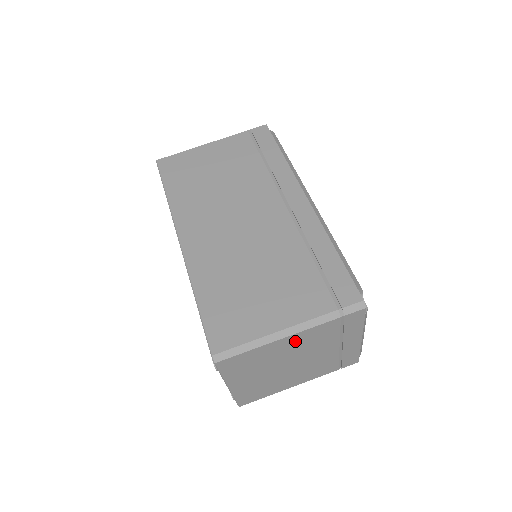
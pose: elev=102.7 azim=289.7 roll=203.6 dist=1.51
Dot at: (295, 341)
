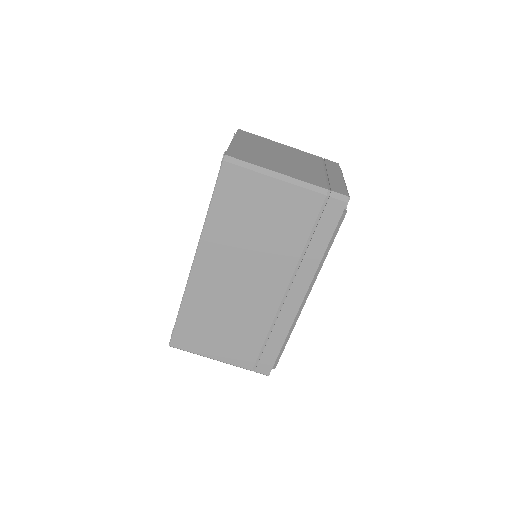
Dot at: occluded
